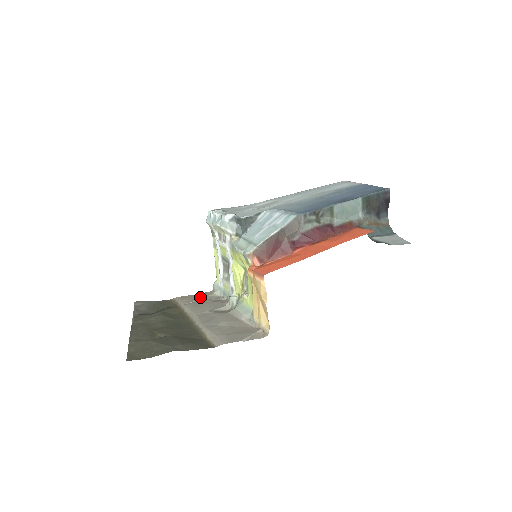
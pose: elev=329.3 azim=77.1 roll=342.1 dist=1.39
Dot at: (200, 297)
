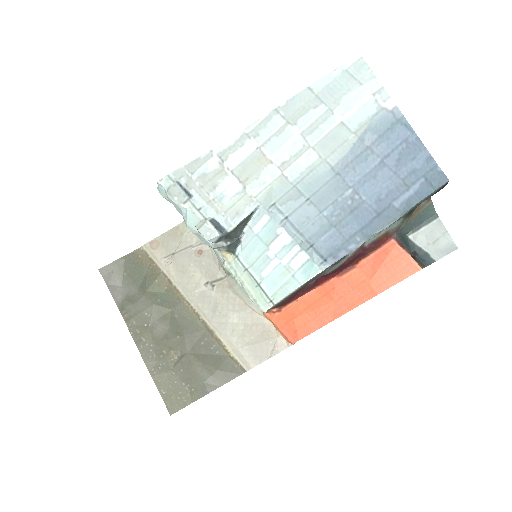
Dot at: (175, 243)
